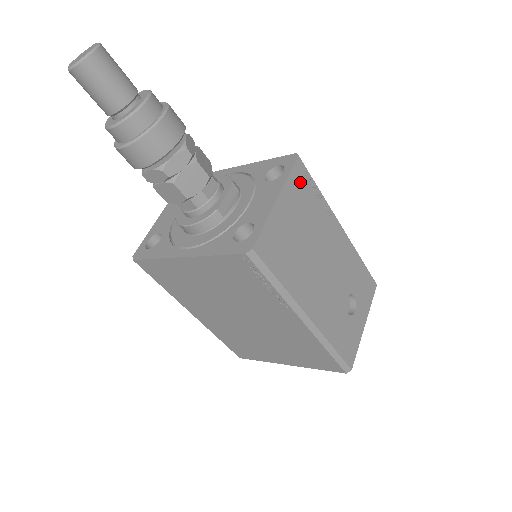
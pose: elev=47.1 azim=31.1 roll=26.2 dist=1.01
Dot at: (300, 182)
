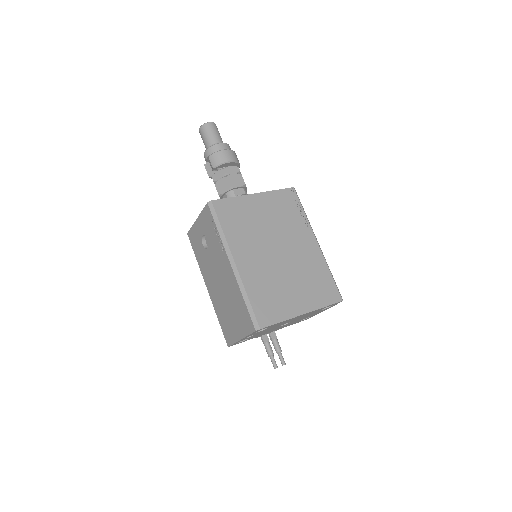
Dot at: occluded
